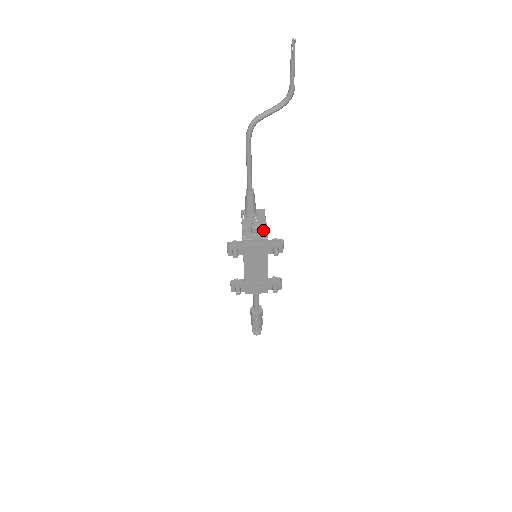
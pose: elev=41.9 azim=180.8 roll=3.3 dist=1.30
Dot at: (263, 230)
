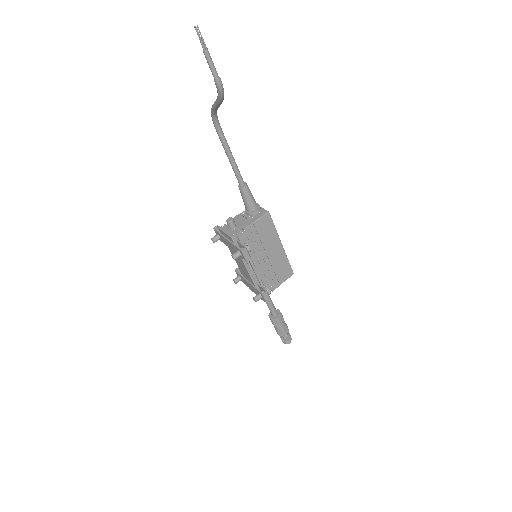
Dot at: (242, 229)
